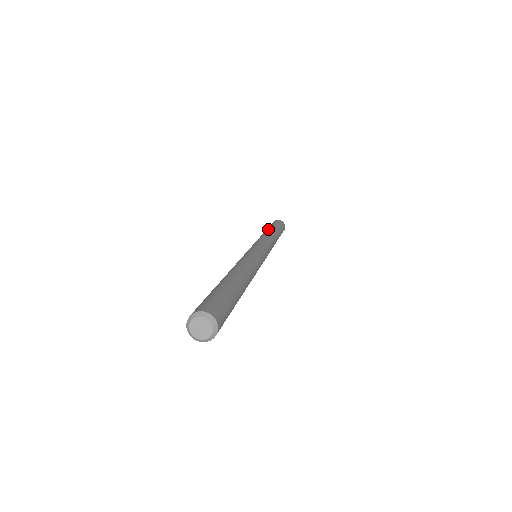
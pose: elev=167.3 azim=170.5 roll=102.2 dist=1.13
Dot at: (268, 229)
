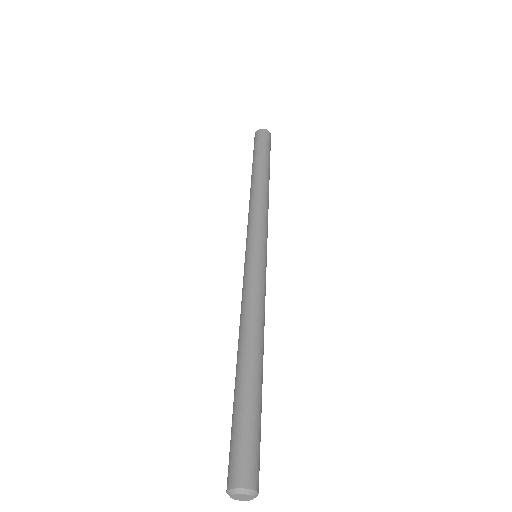
Dot at: (260, 172)
